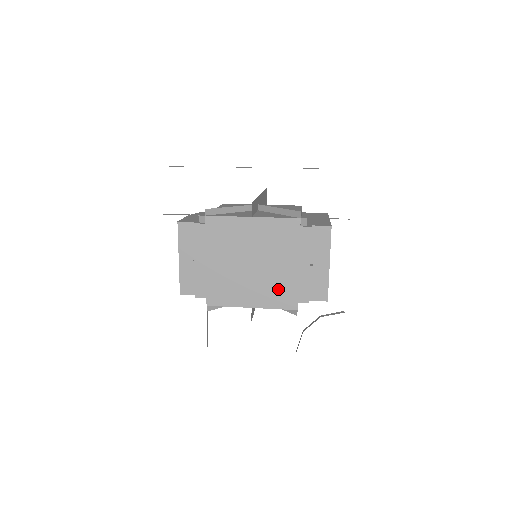
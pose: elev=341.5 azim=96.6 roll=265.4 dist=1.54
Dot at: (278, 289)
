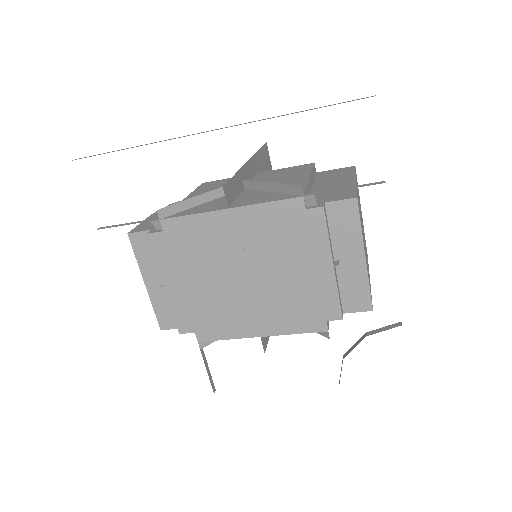
Dot at: (293, 306)
